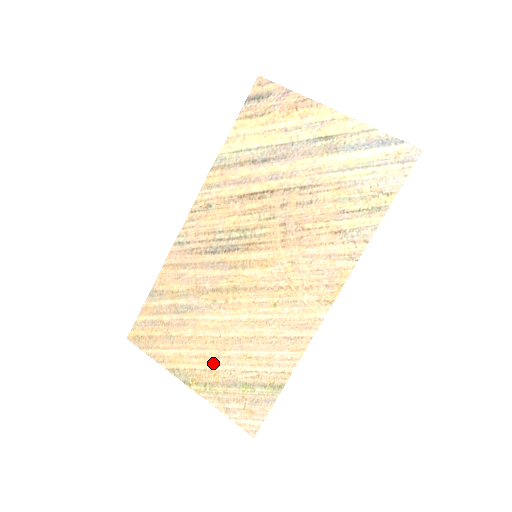
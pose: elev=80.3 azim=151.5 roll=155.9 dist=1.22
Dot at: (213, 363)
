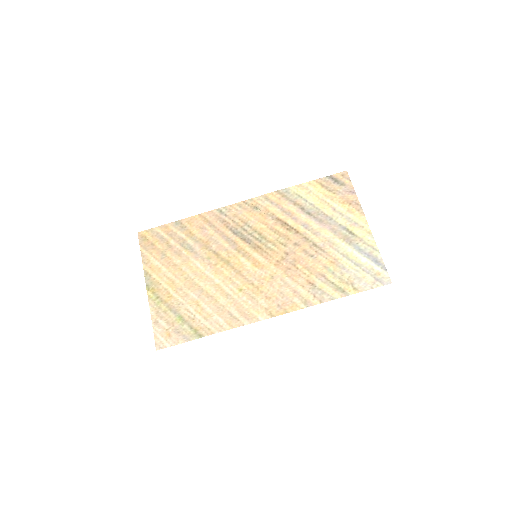
Dot at: (175, 290)
